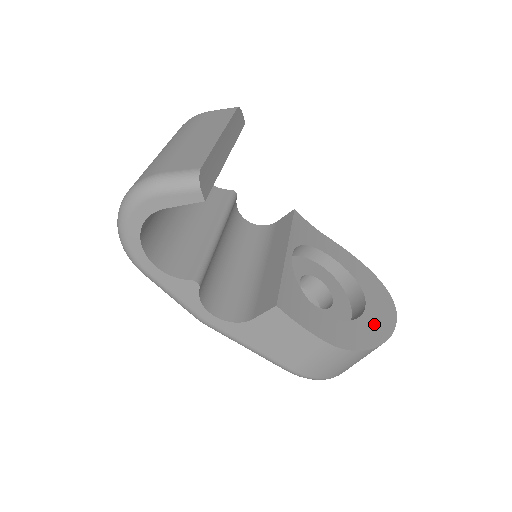
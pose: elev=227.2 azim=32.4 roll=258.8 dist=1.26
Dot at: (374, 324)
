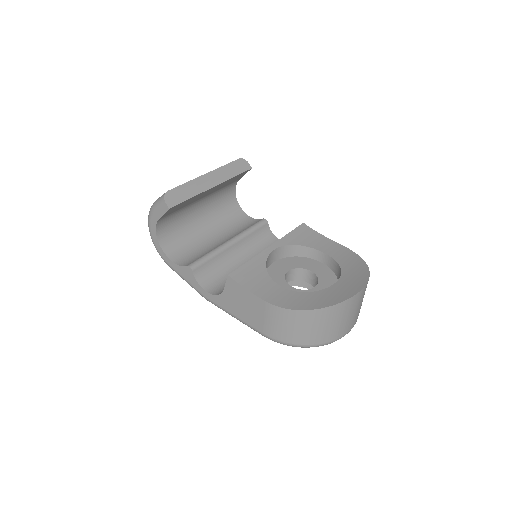
Dot at: (330, 295)
